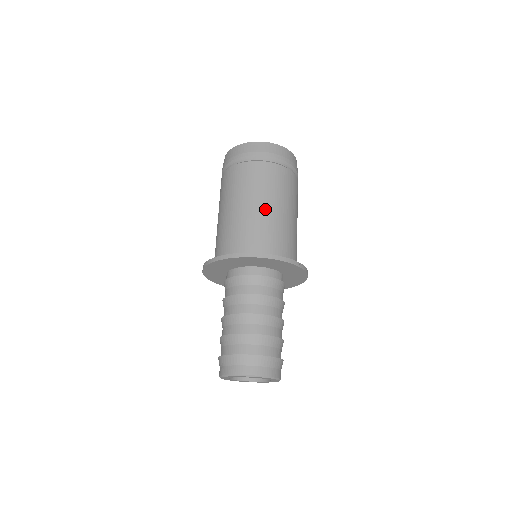
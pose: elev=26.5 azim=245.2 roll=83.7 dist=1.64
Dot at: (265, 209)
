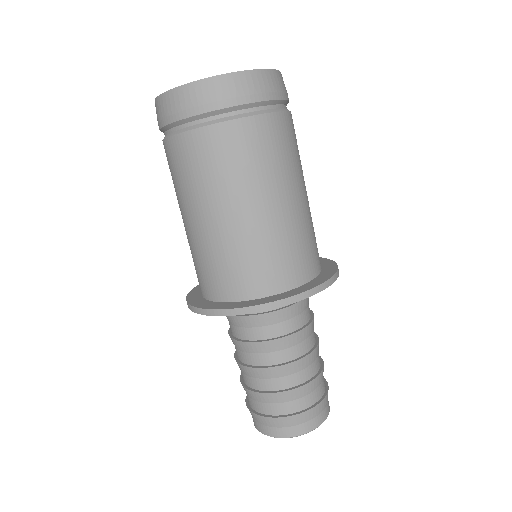
Dot at: (283, 206)
